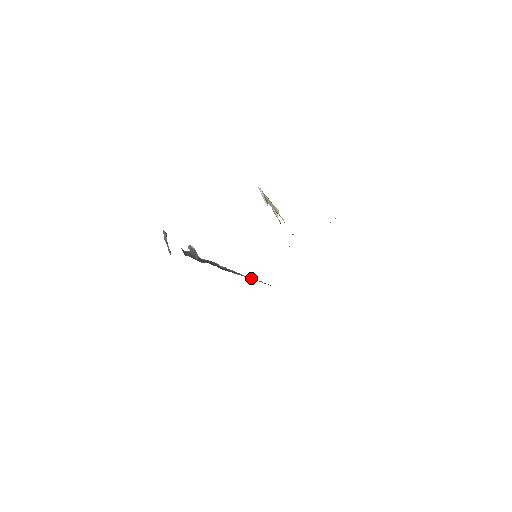
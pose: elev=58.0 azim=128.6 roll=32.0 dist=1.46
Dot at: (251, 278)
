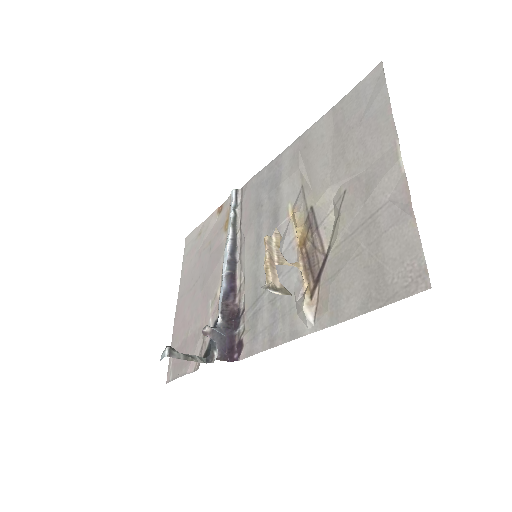
Dot at: (232, 229)
